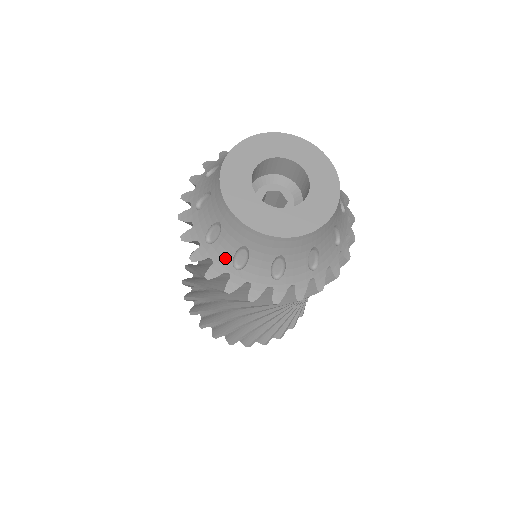
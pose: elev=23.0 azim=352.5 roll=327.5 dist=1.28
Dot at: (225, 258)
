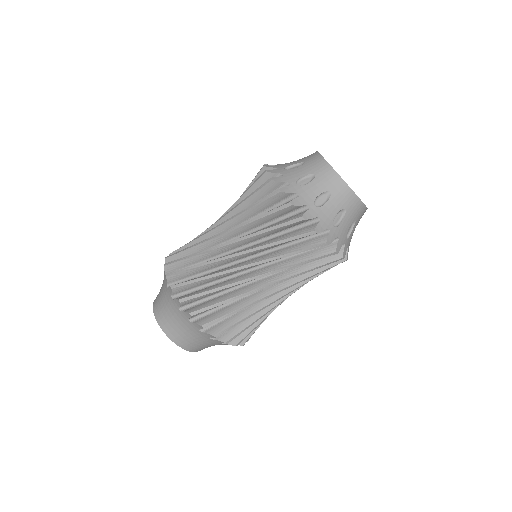
Dot at: (285, 165)
